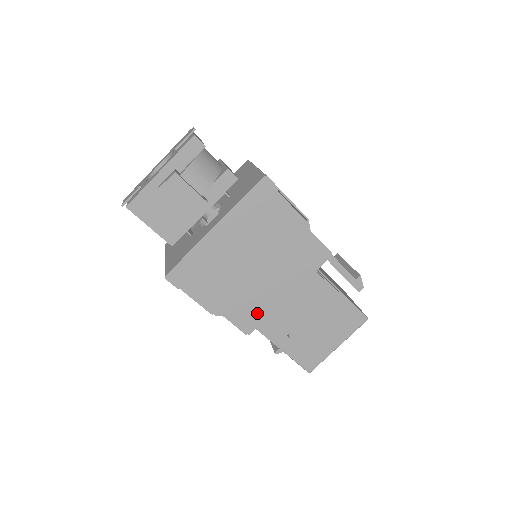
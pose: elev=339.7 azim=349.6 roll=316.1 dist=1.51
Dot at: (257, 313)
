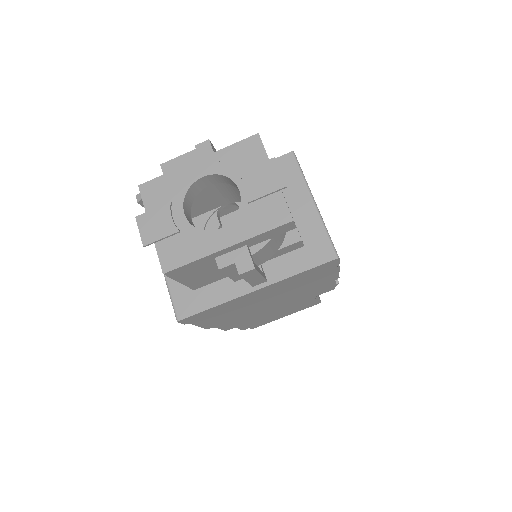
Dot at: (244, 321)
